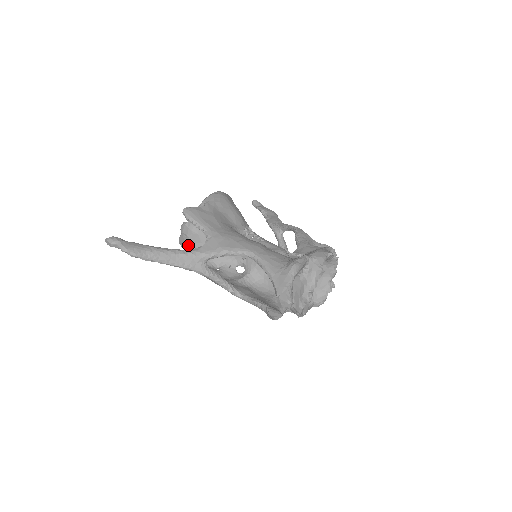
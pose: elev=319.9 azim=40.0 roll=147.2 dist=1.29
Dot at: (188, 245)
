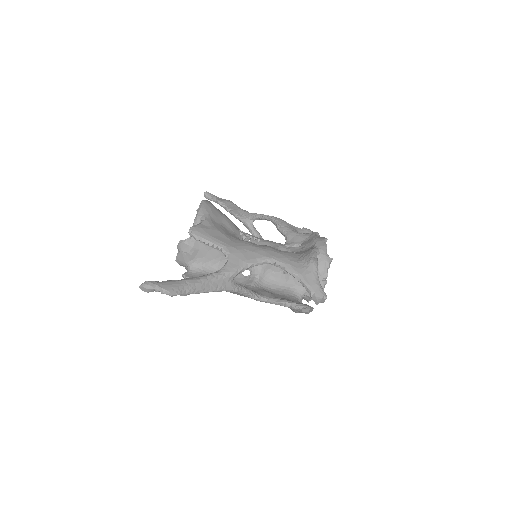
Dot at: (189, 262)
